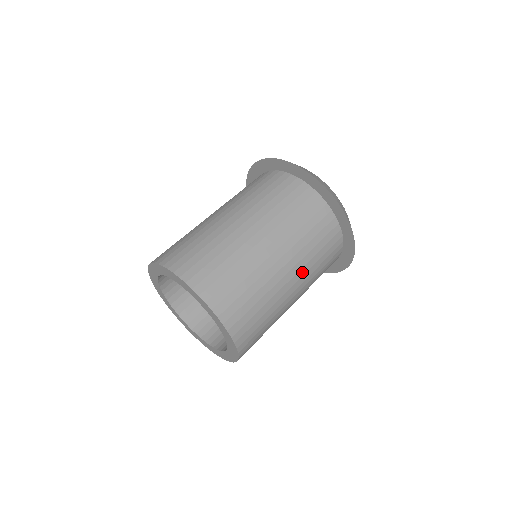
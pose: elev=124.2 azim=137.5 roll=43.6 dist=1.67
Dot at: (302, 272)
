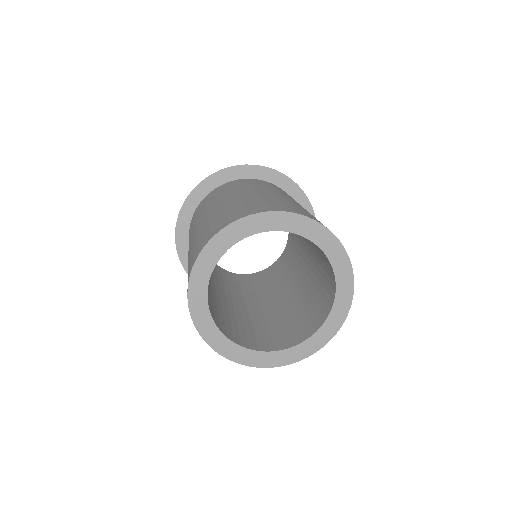
Dot at: occluded
